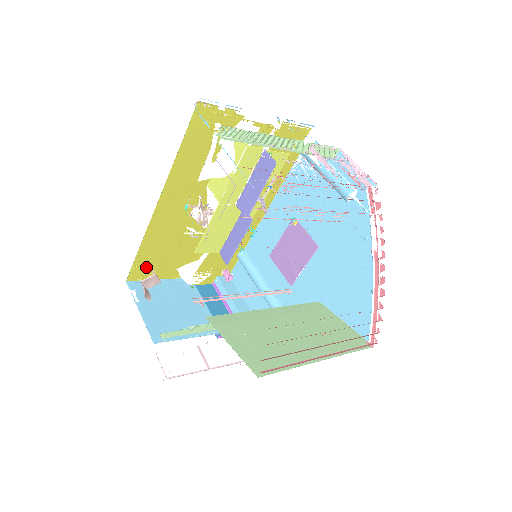
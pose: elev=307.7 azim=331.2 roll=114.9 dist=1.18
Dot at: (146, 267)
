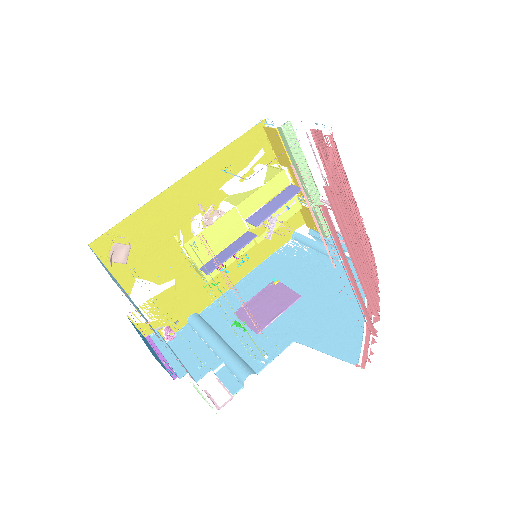
Dot at: occluded
